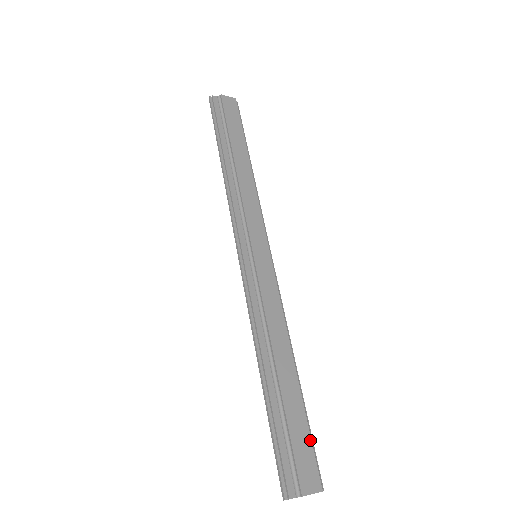
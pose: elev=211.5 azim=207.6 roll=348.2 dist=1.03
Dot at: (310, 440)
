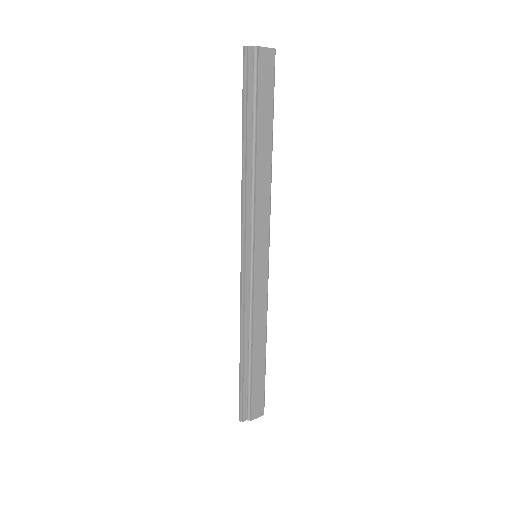
Dot at: (264, 389)
